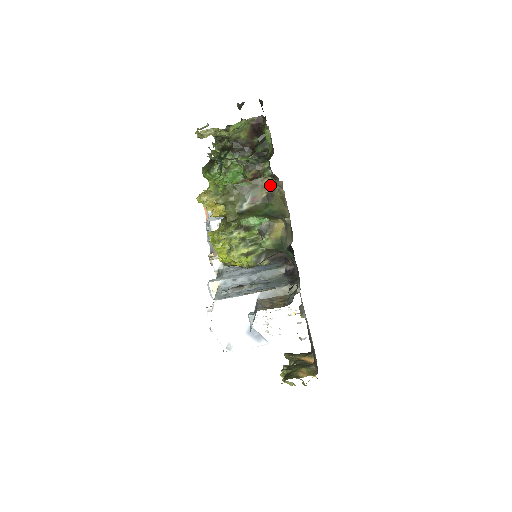
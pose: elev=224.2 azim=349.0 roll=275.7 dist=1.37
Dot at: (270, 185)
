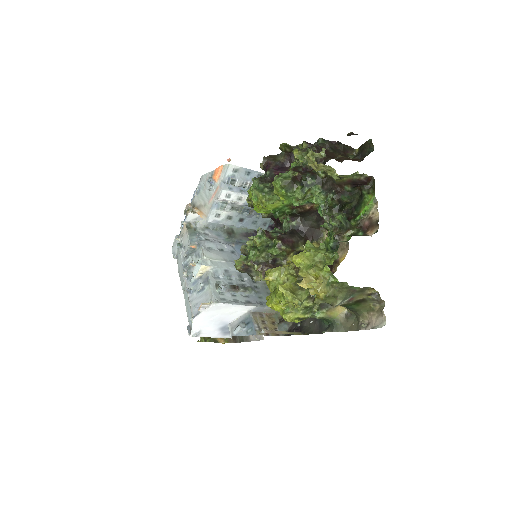
Dot at: (372, 296)
